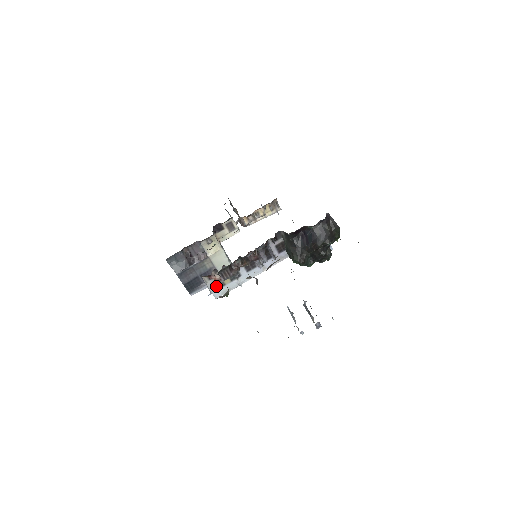
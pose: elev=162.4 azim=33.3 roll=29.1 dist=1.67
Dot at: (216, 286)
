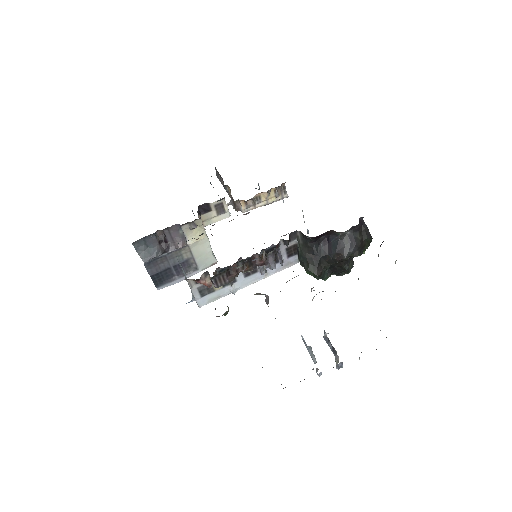
Dot at: (203, 292)
